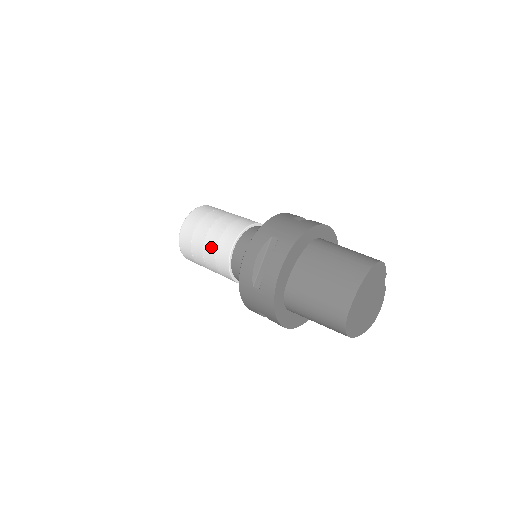
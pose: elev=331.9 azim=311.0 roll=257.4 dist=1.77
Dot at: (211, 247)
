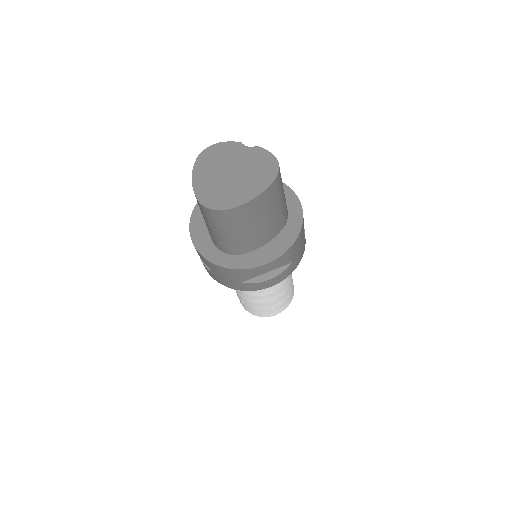
Dot at: occluded
